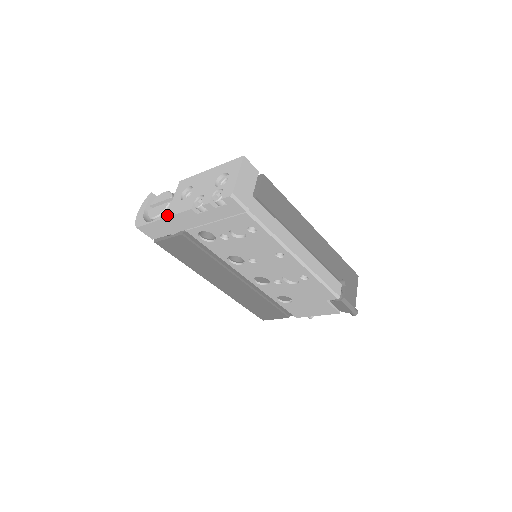
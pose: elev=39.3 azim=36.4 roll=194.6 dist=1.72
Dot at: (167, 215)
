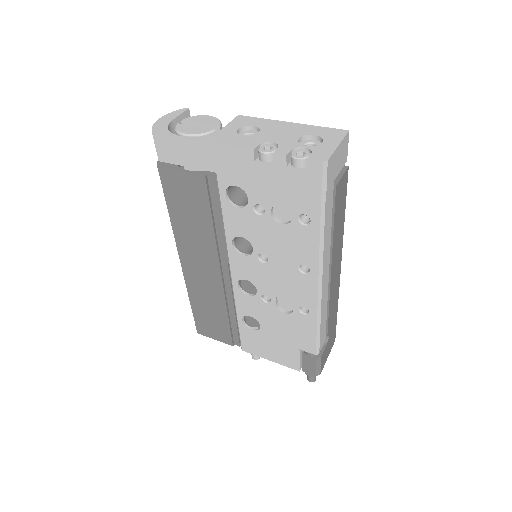
Dot at: (210, 140)
